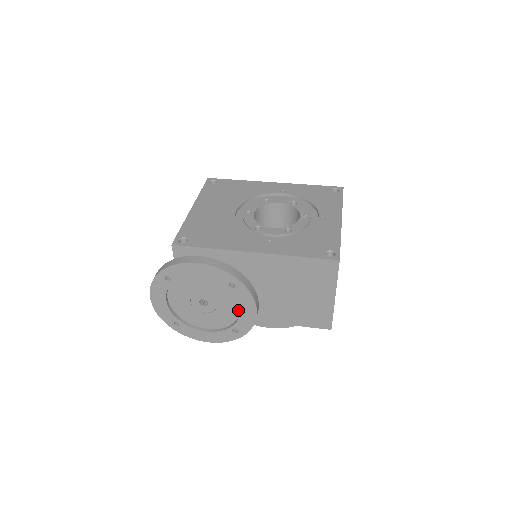
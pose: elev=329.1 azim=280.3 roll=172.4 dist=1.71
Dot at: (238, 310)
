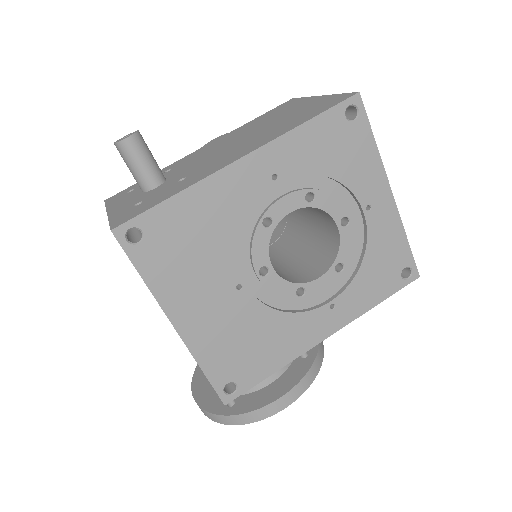
Dot at: occluded
